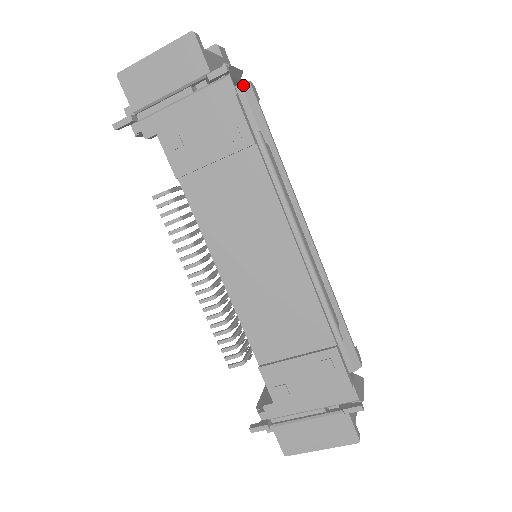
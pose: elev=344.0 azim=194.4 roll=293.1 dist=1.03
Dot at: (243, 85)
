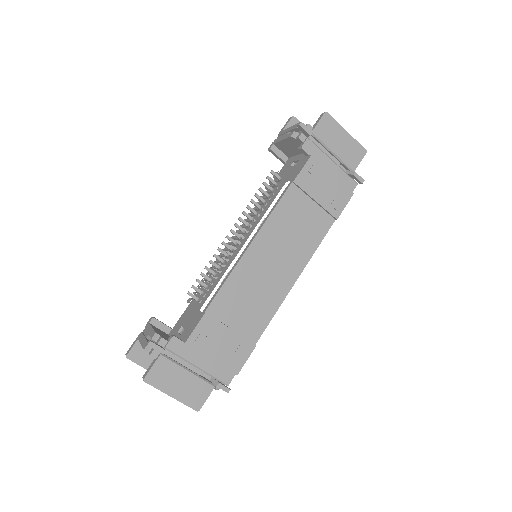
Dot at: occluded
